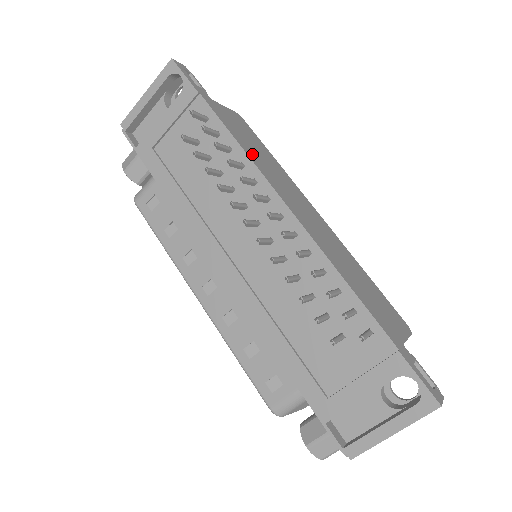
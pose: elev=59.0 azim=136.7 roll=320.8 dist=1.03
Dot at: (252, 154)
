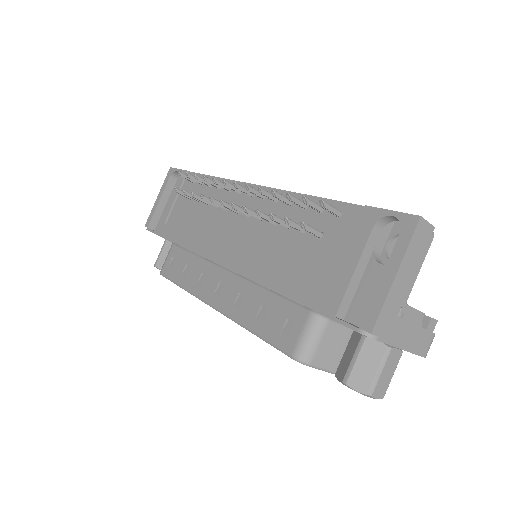
Dot at: occluded
